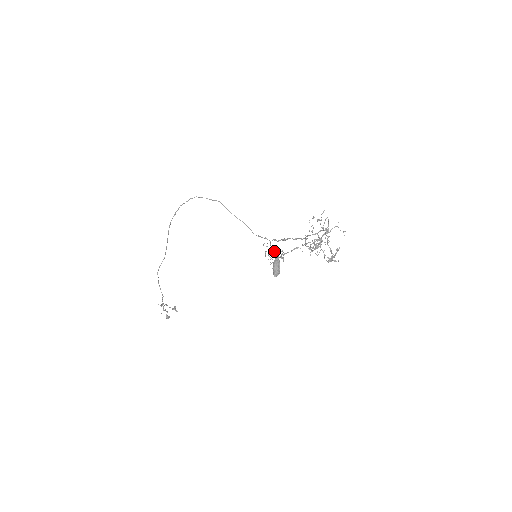
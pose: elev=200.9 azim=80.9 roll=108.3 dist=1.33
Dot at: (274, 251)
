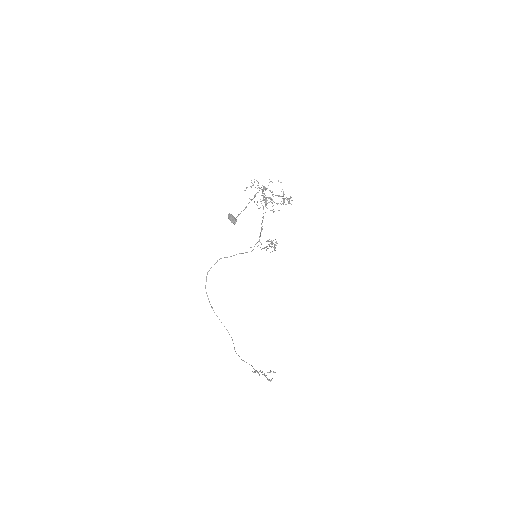
Dot at: occluded
